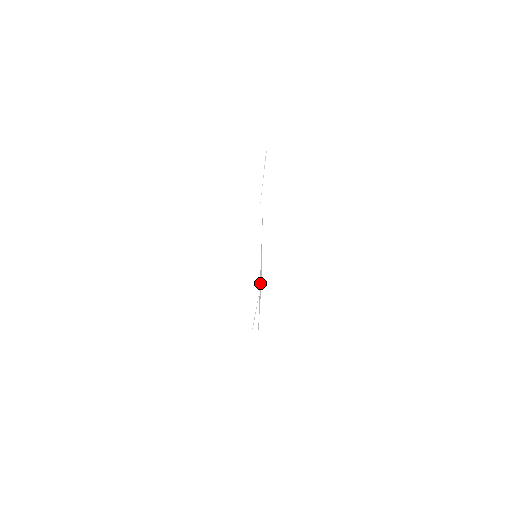
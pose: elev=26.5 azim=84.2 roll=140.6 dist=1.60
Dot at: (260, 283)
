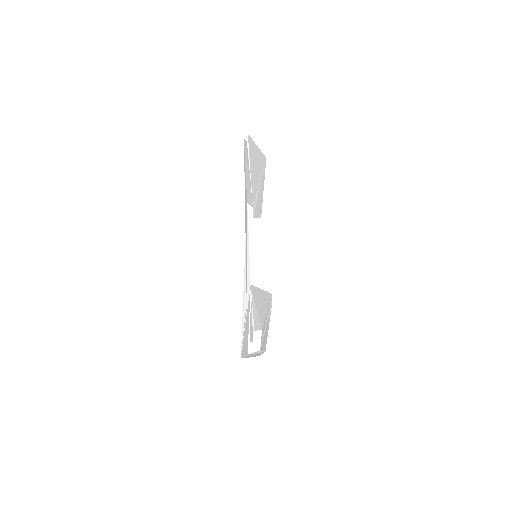
Dot at: (245, 291)
